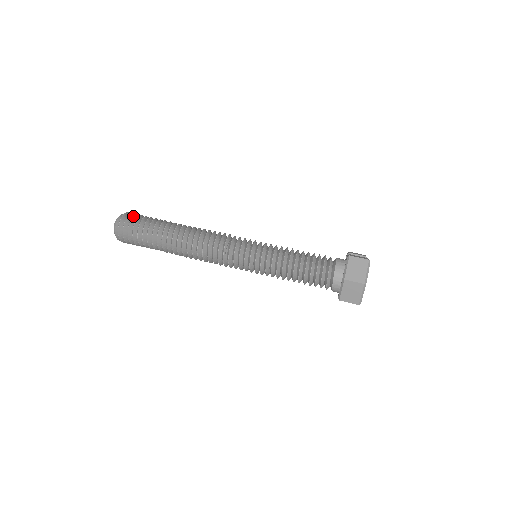
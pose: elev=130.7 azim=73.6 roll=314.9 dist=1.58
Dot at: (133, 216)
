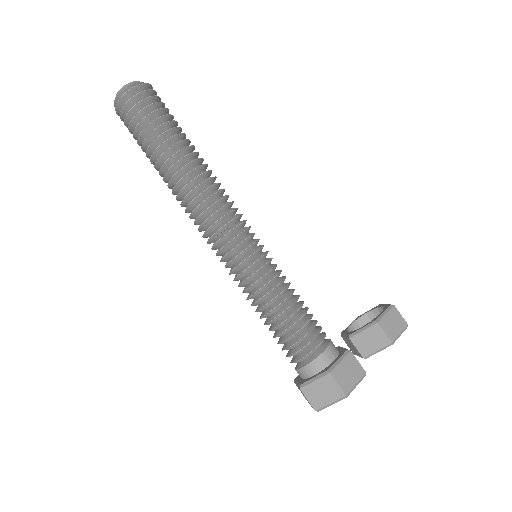
Dot at: (138, 102)
